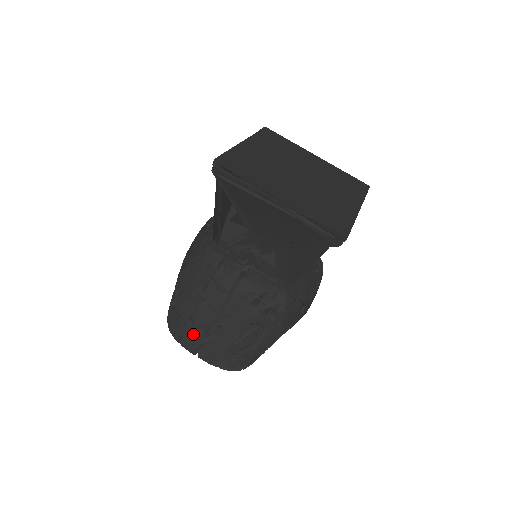
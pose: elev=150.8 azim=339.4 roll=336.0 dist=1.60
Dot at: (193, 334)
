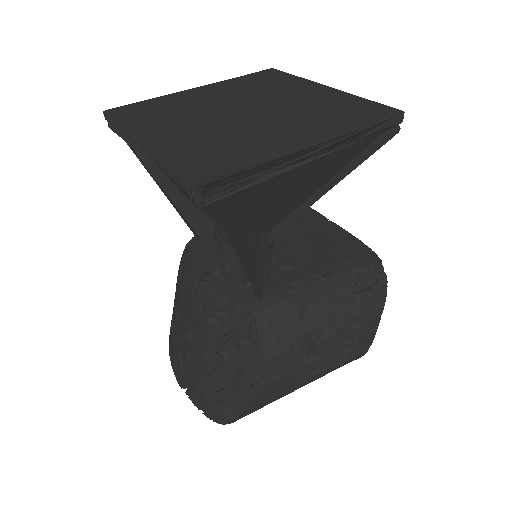
Dot at: occluded
